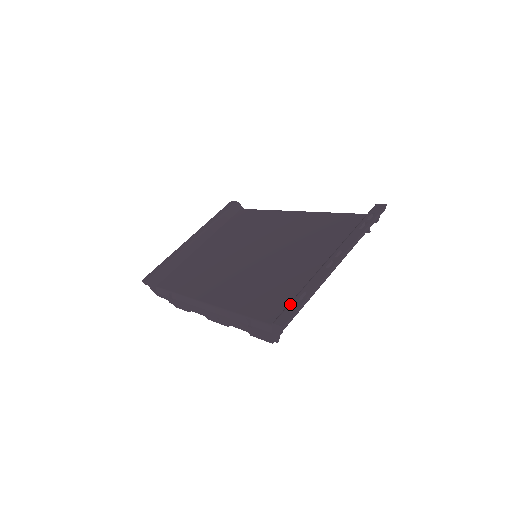
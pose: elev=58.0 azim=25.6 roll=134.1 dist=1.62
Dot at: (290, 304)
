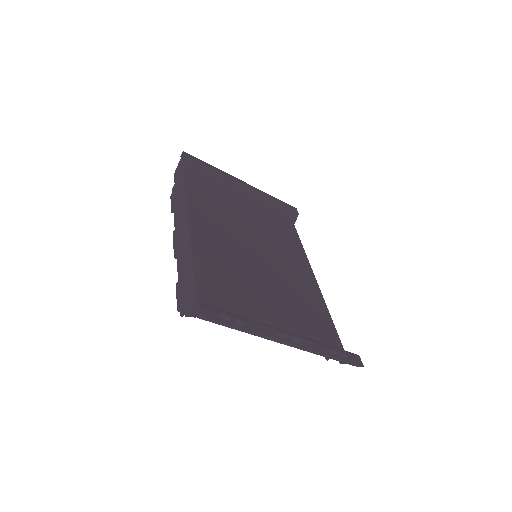
Dot at: (227, 313)
